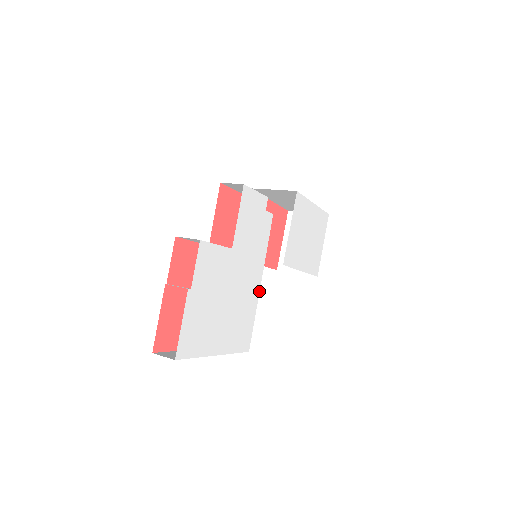
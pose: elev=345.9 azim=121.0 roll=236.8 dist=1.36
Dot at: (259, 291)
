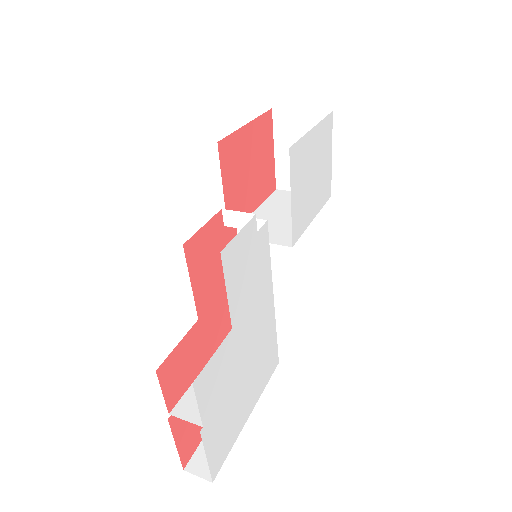
Dot at: (274, 309)
